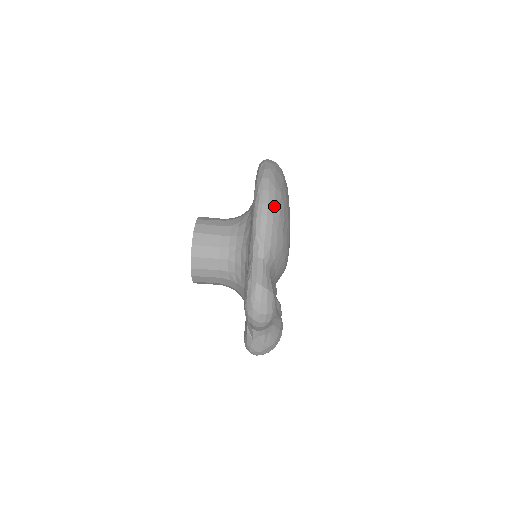
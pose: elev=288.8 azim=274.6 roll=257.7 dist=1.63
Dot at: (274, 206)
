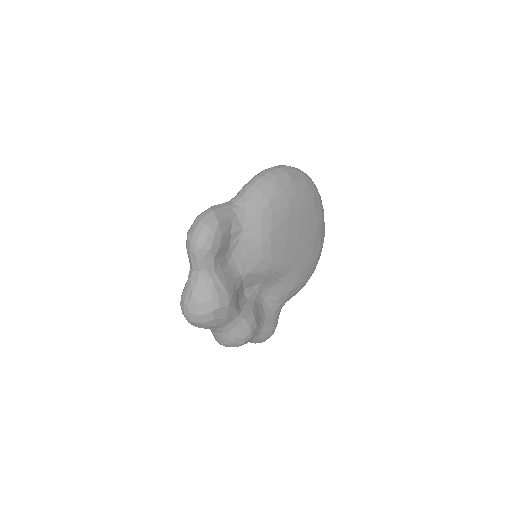
Dot at: (274, 176)
